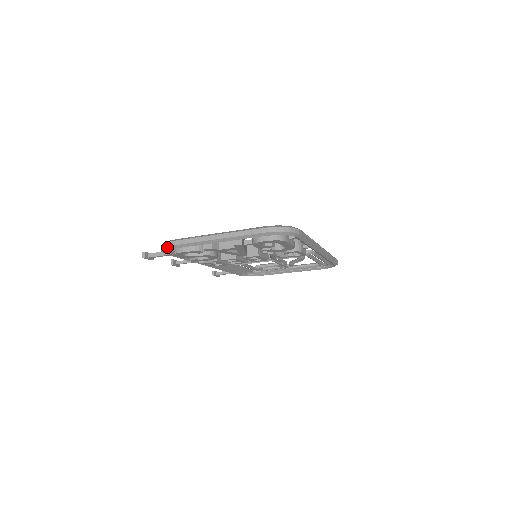
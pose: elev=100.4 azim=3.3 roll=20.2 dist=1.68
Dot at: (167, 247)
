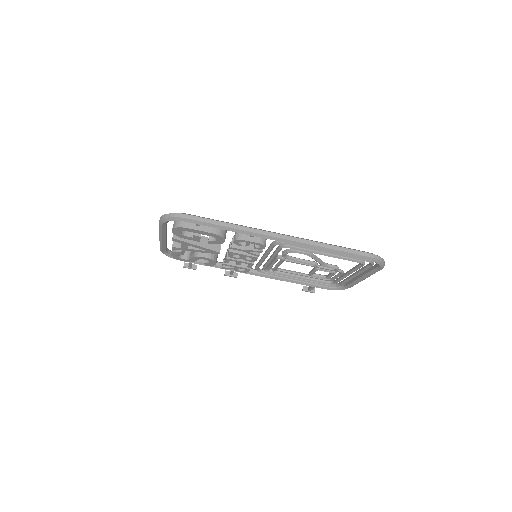
Dot at: (162, 252)
